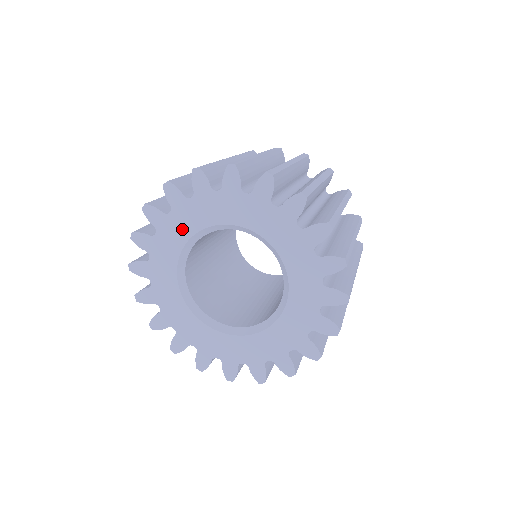
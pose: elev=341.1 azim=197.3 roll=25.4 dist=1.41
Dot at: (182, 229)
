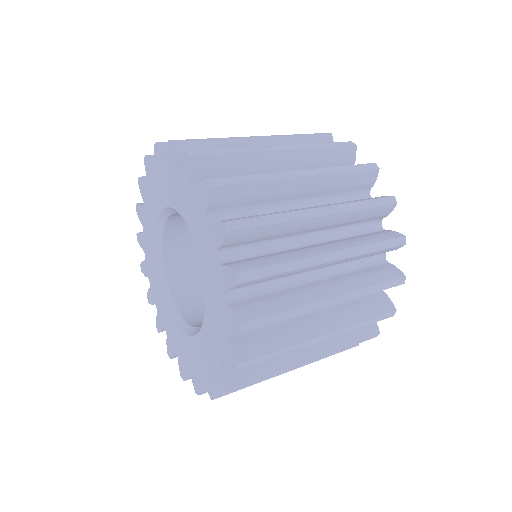
Dot at: (177, 198)
